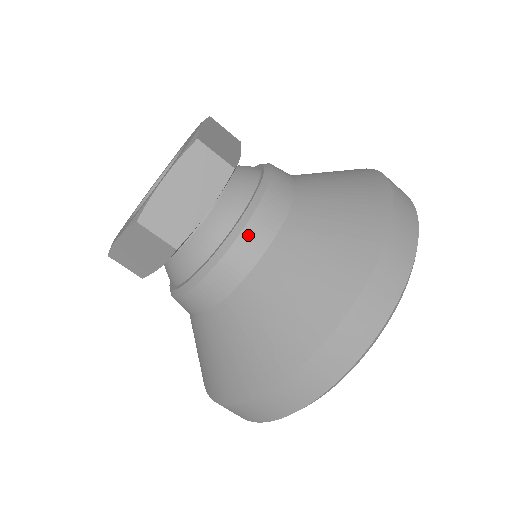
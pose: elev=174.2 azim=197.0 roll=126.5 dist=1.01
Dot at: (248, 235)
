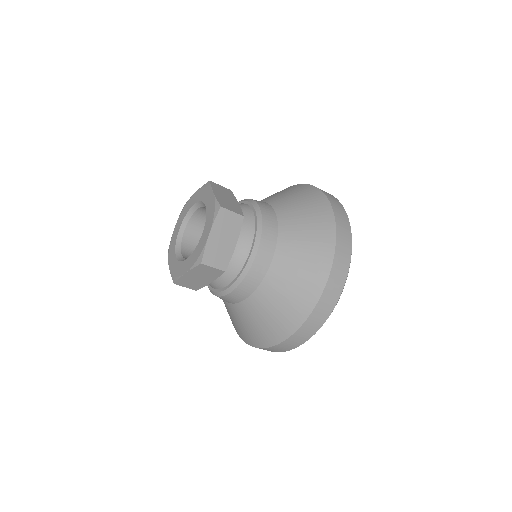
Dot at: (261, 252)
